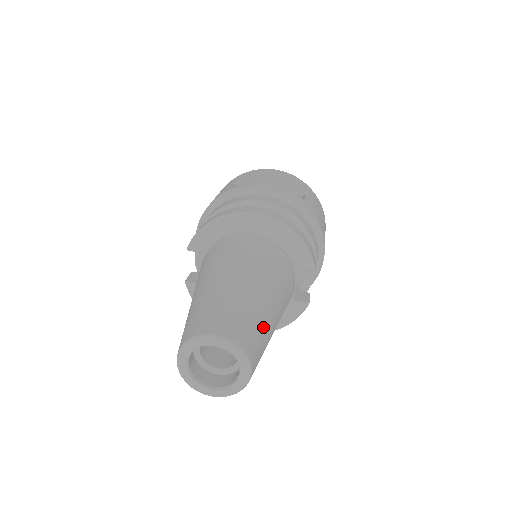
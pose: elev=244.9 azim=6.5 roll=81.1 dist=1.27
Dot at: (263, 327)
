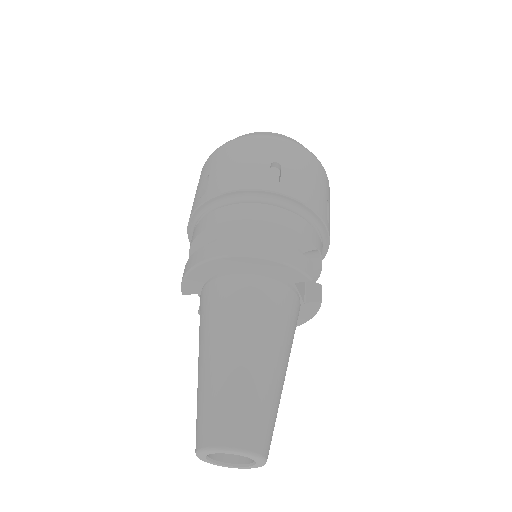
Dot at: (264, 402)
